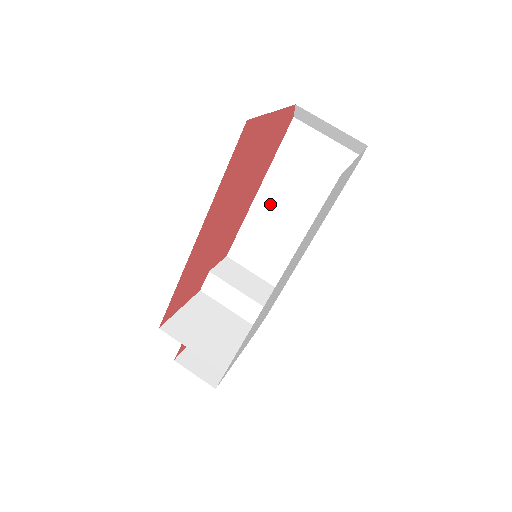
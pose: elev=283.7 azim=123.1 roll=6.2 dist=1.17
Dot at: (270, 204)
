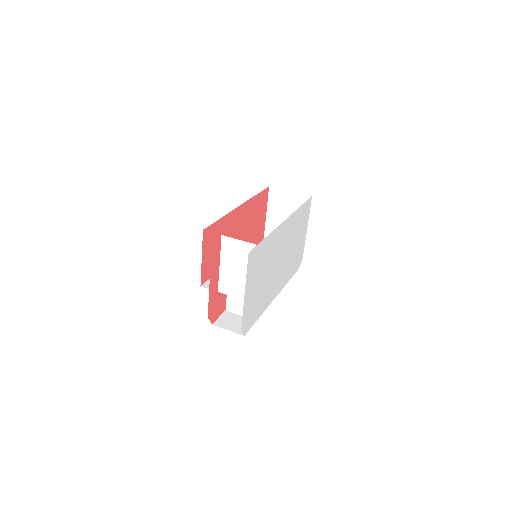
Dot at: occluded
